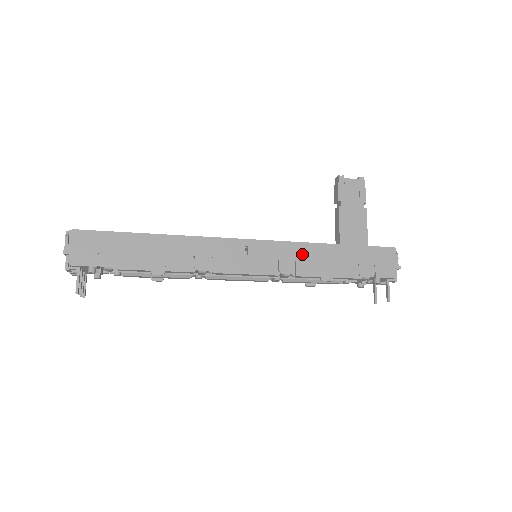
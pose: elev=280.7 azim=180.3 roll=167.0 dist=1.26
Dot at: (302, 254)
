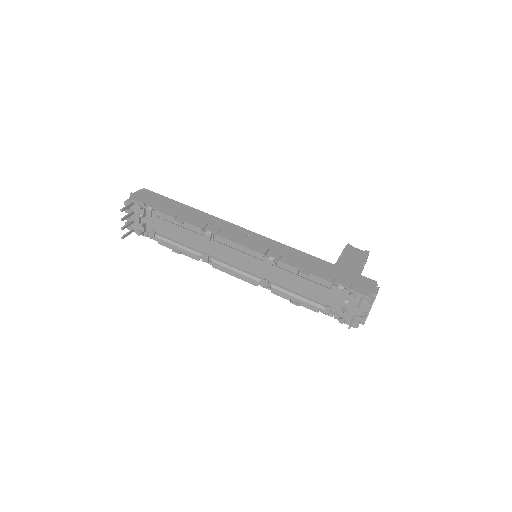
Dot at: (291, 253)
